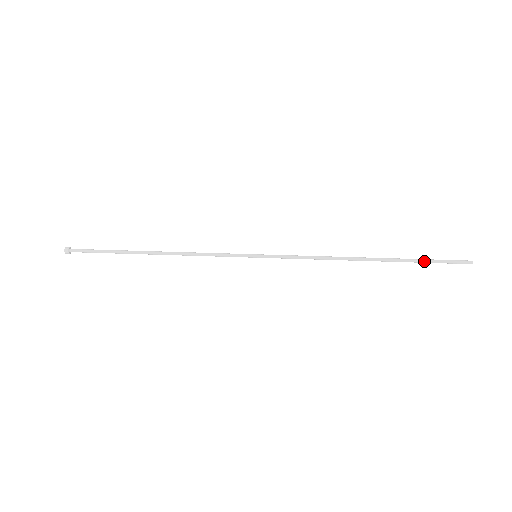
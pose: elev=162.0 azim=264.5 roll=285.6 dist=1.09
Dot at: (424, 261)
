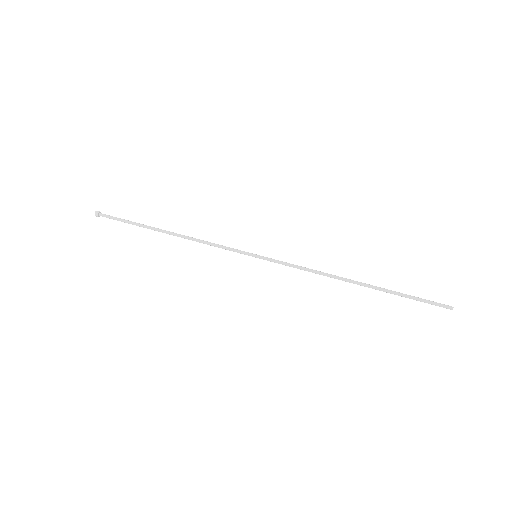
Dot at: occluded
